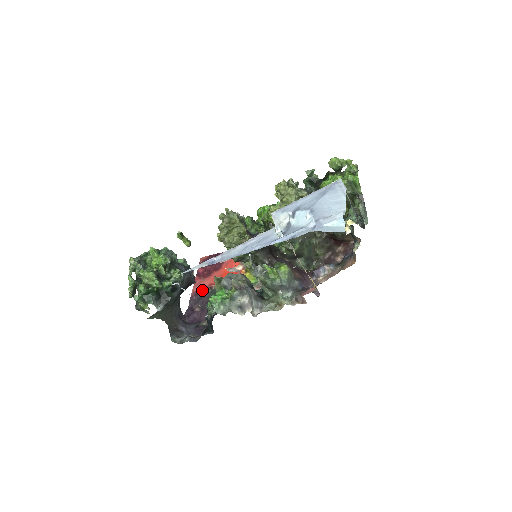
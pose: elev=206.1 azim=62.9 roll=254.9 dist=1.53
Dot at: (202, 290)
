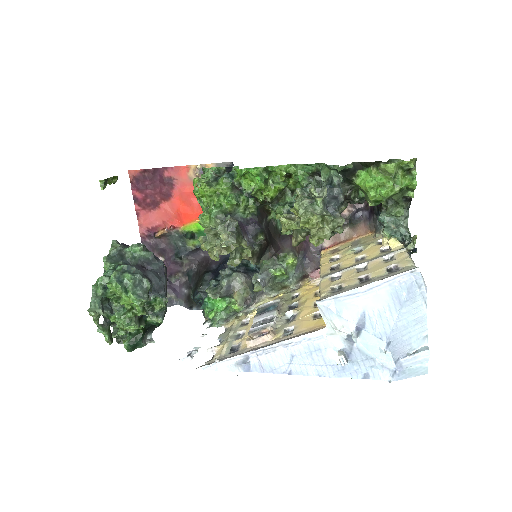
Dot at: (158, 236)
